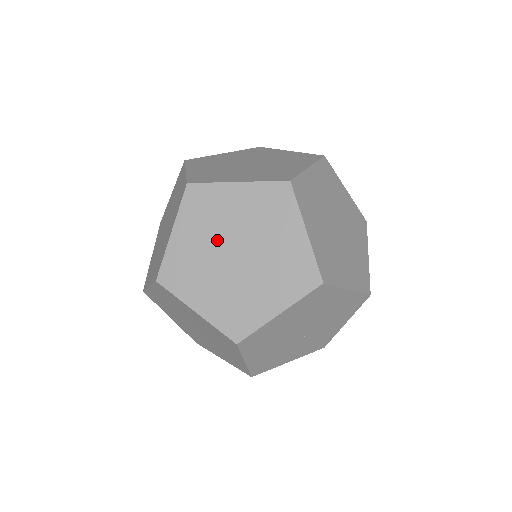
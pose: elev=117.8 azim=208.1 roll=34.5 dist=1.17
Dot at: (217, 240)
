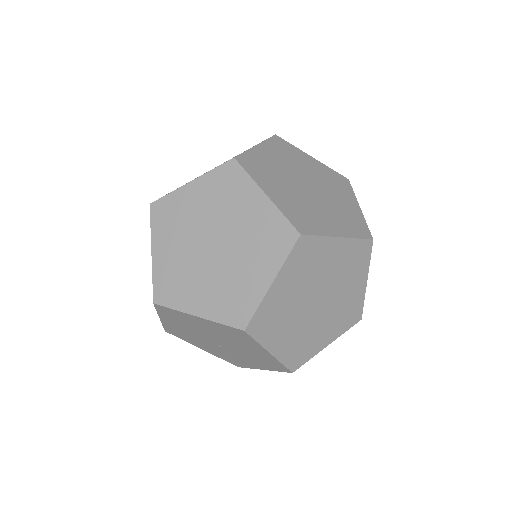
Dot at: (212, 220)
